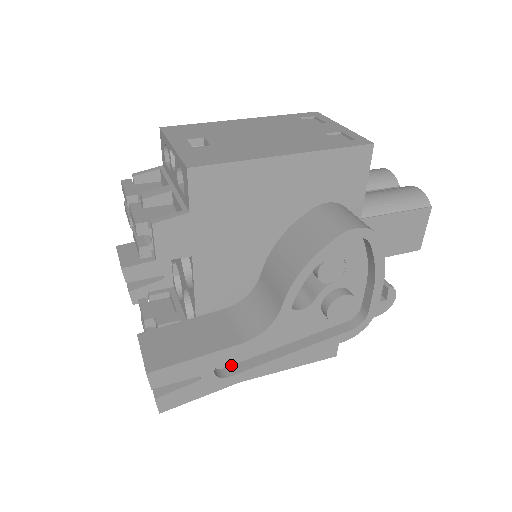
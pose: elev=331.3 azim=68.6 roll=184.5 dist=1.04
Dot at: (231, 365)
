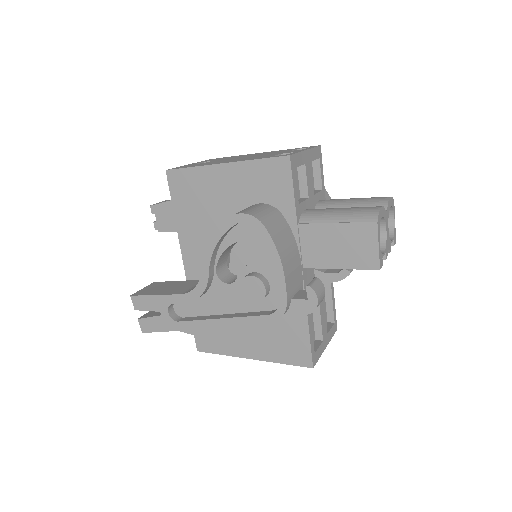
Dot at: (188, 317)
